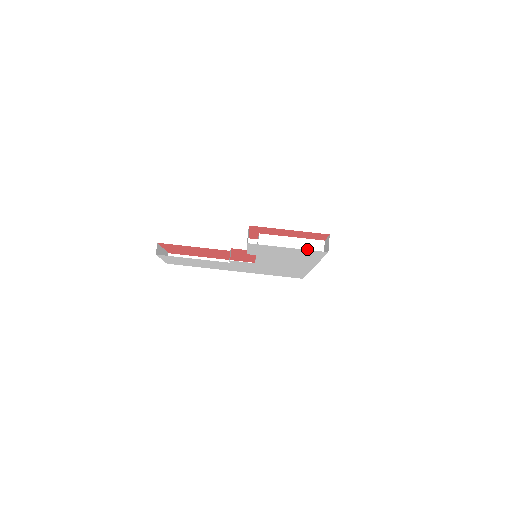
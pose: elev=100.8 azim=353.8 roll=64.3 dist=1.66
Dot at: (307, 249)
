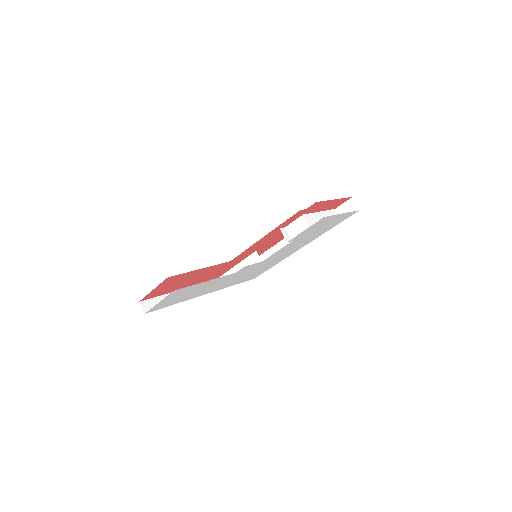
Dot at: occluded
